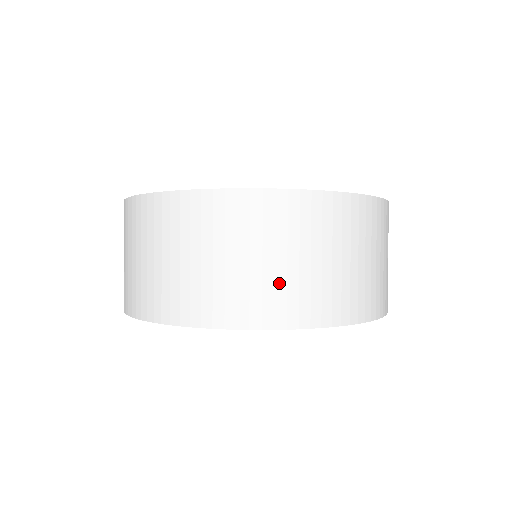
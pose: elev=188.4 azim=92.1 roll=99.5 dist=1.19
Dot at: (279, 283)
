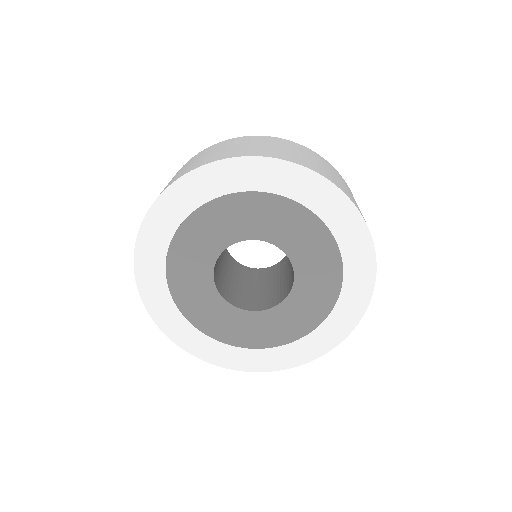
Dot at: (260, 149)
